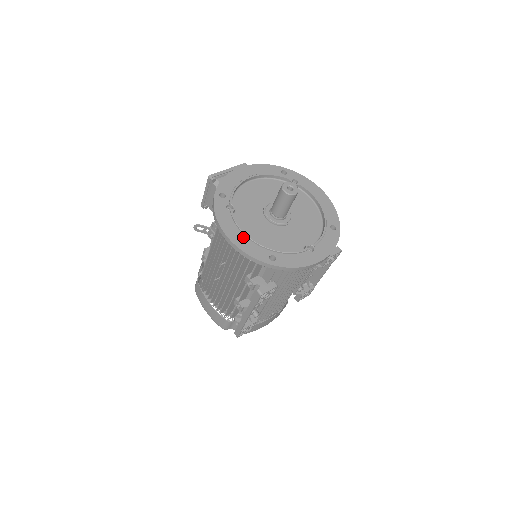
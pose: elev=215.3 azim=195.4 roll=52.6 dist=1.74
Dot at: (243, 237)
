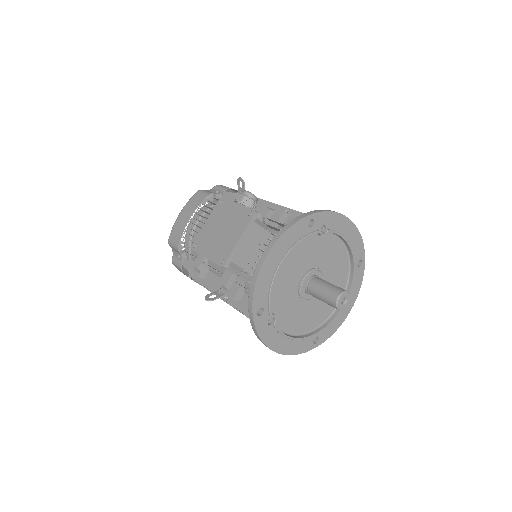
Dot at: (290, 342)
